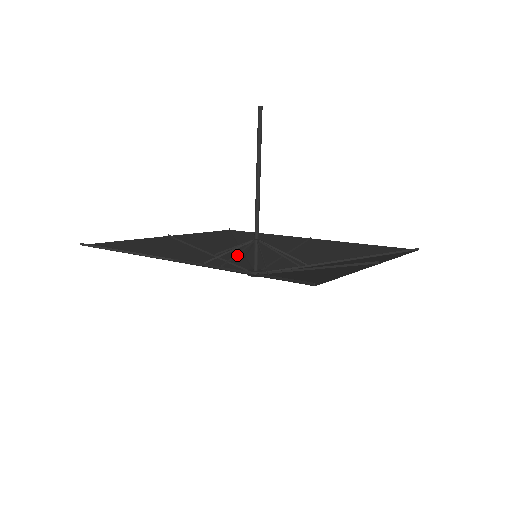
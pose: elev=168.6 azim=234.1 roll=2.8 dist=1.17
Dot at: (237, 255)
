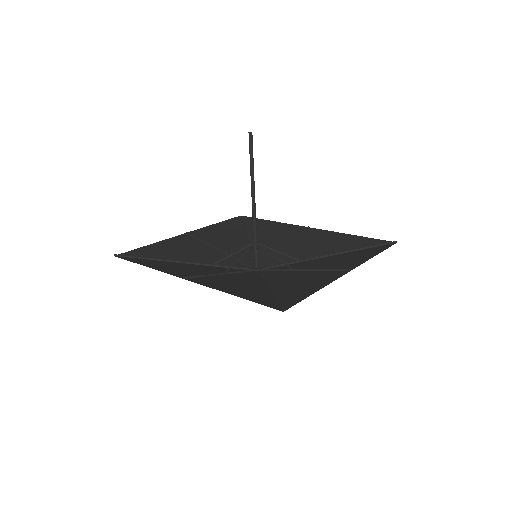
Dot at: occluded
